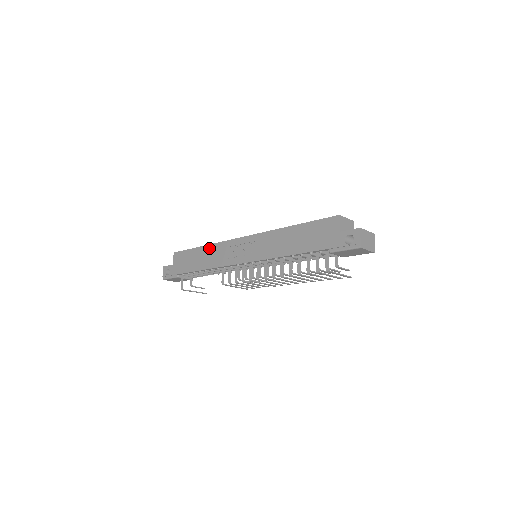
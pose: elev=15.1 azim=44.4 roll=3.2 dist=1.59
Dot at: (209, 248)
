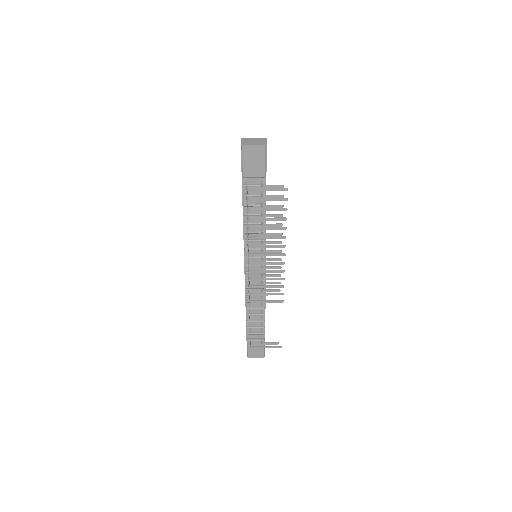
Dot at: occluded
